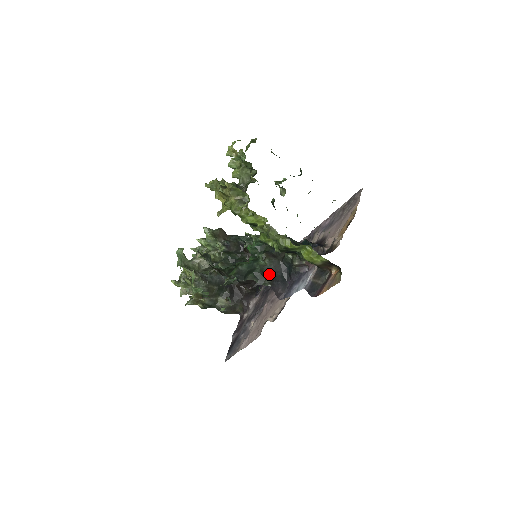
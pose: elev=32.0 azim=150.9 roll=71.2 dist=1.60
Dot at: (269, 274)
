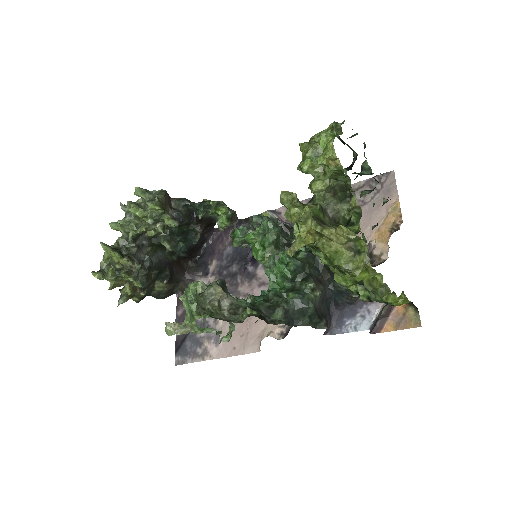
Dot at: (320, 310)
